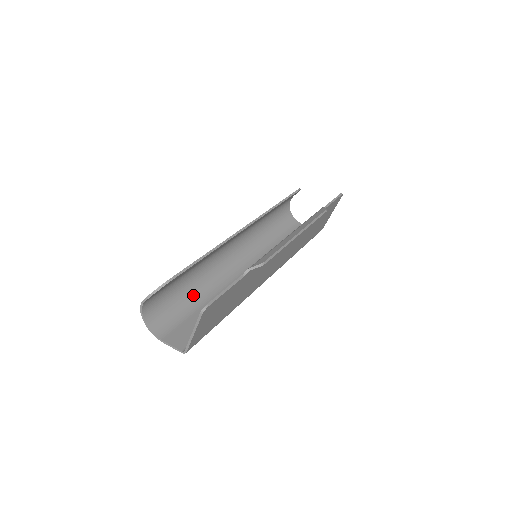
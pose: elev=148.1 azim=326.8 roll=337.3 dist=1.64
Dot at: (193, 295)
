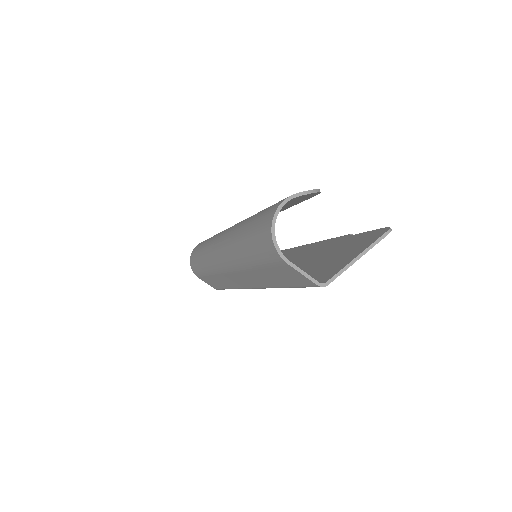
Dot at: occluded
